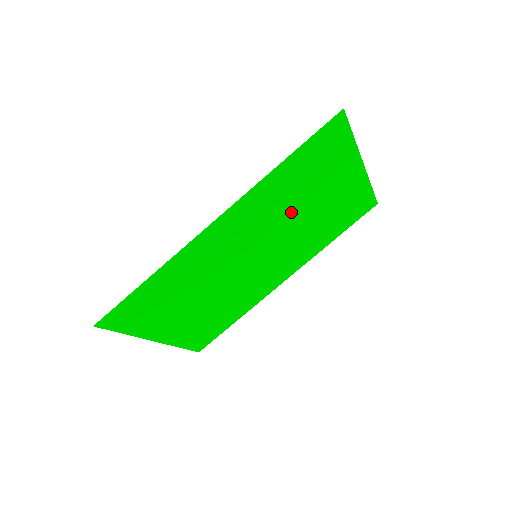
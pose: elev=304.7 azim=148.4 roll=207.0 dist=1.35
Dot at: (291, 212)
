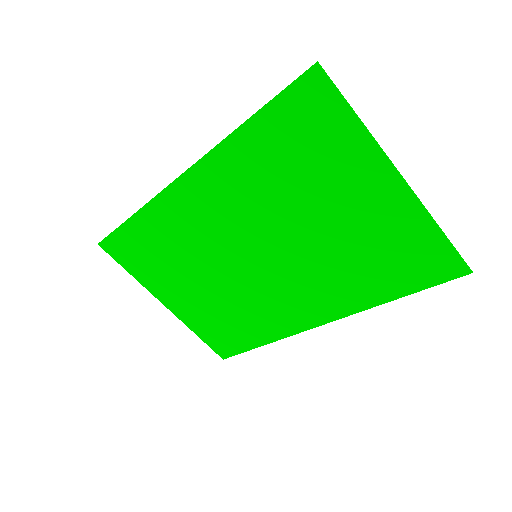
Dot at: (288, 209)
